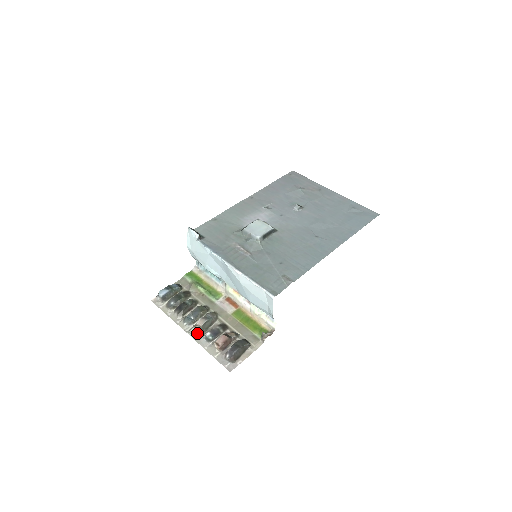
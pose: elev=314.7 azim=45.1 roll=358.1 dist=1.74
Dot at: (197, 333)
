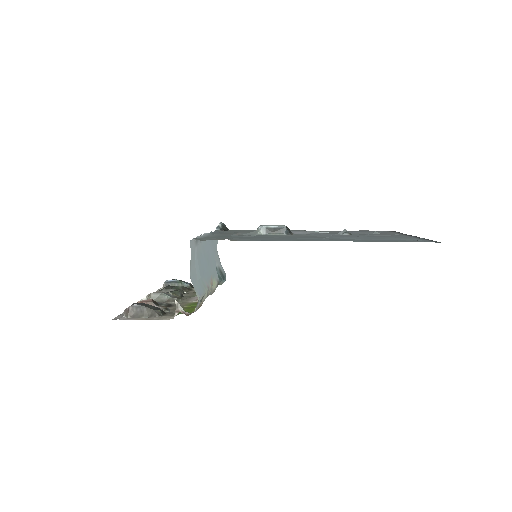
Dot at: occluded
